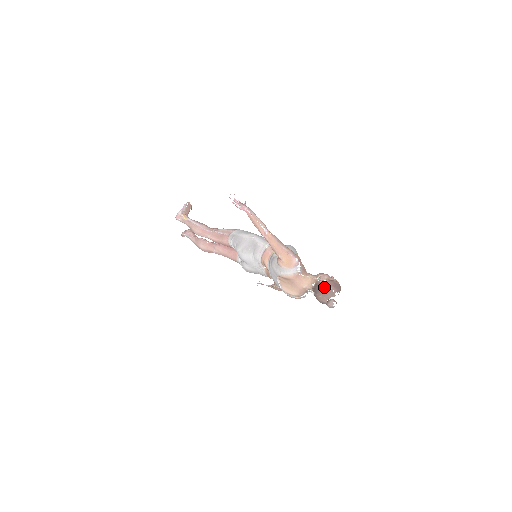
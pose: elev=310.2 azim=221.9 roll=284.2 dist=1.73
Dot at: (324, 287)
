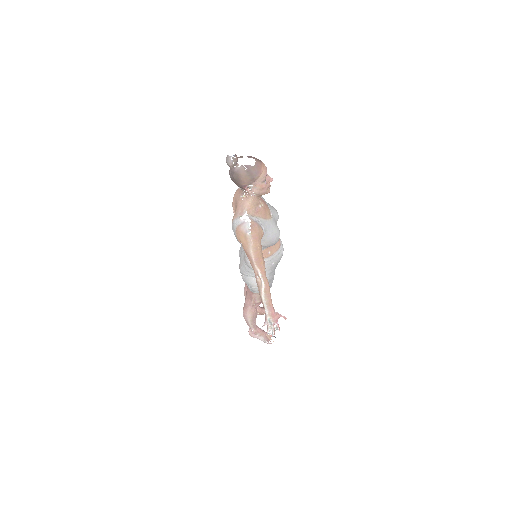
Dot at: occluded
